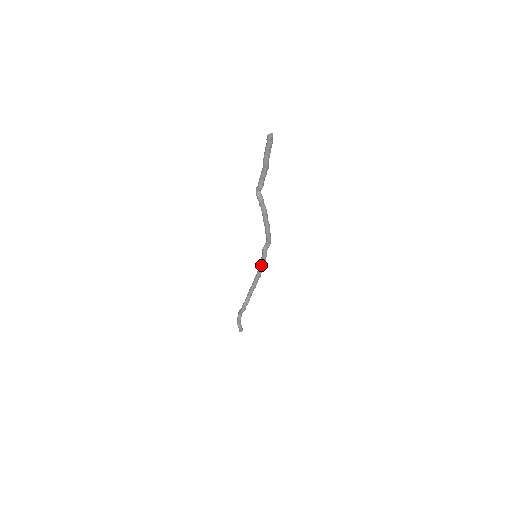
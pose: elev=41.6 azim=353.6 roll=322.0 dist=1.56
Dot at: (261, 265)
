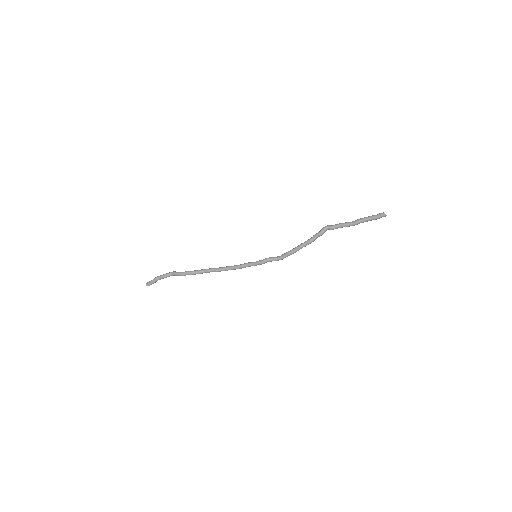
Dot at: (249, 264)
